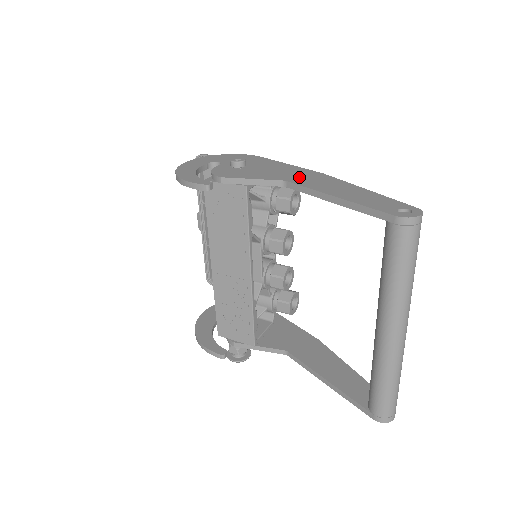
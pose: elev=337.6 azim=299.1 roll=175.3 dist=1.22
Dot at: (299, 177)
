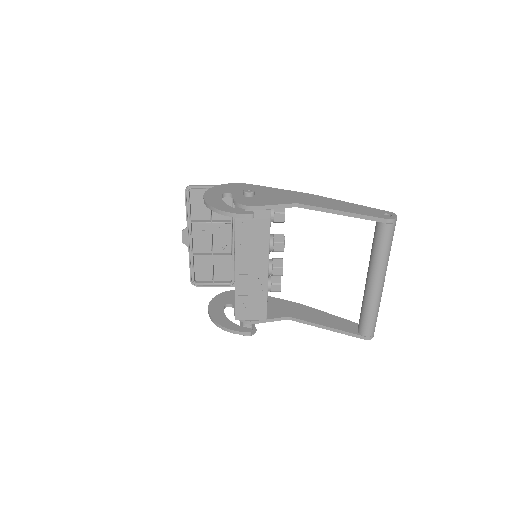
Dot at: (302, 199)
